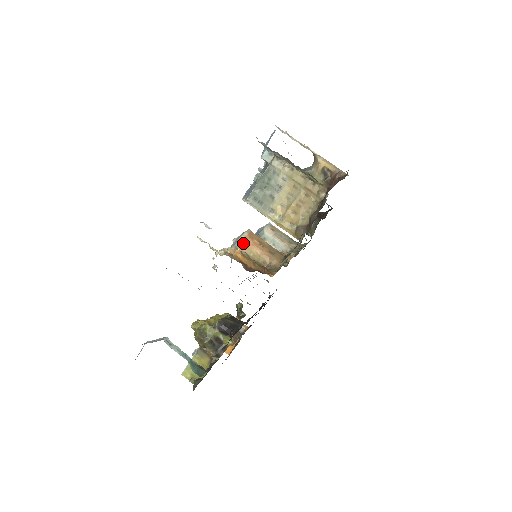
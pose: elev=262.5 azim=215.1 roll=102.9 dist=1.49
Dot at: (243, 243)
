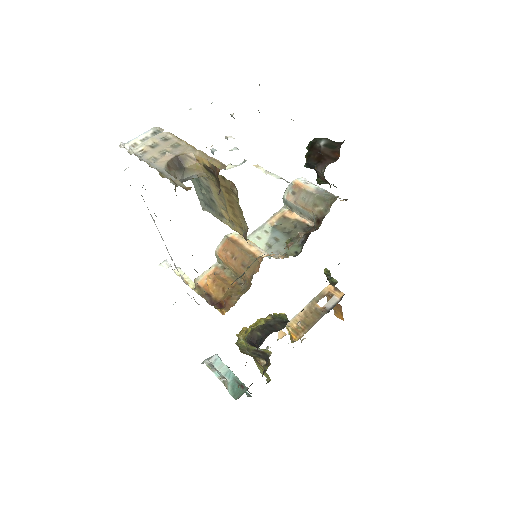
Dot at: (220, 259)
